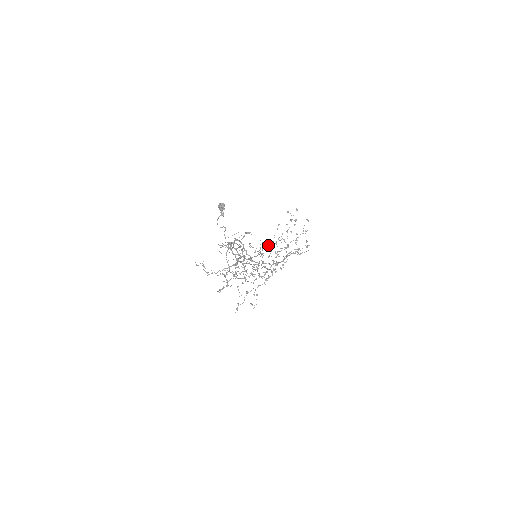
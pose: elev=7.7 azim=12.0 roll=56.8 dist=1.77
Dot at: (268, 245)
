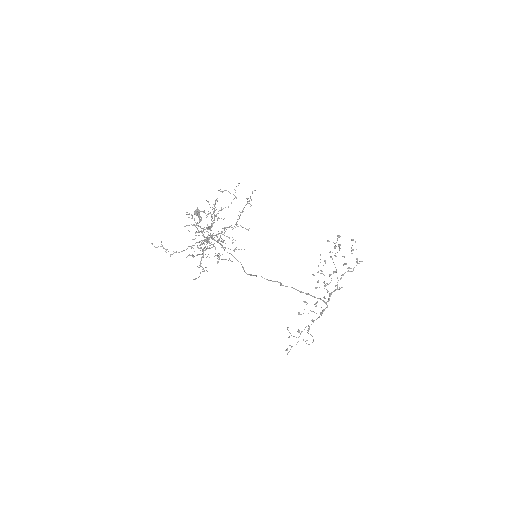
Dot at: (215, 202)
